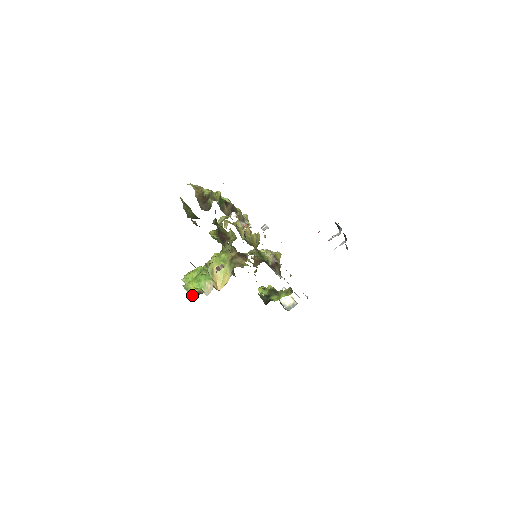
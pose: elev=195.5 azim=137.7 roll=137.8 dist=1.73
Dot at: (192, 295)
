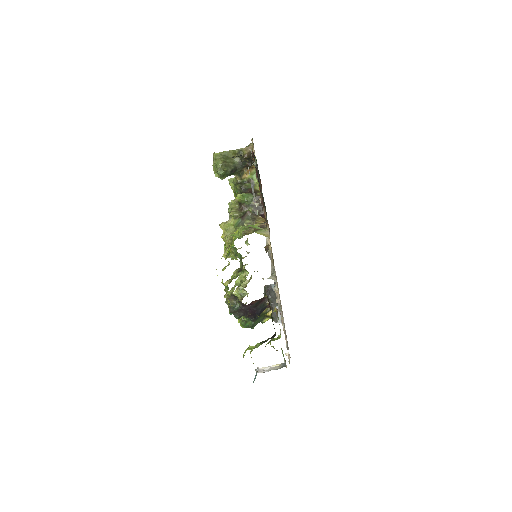
Dot at: (259, 224)
